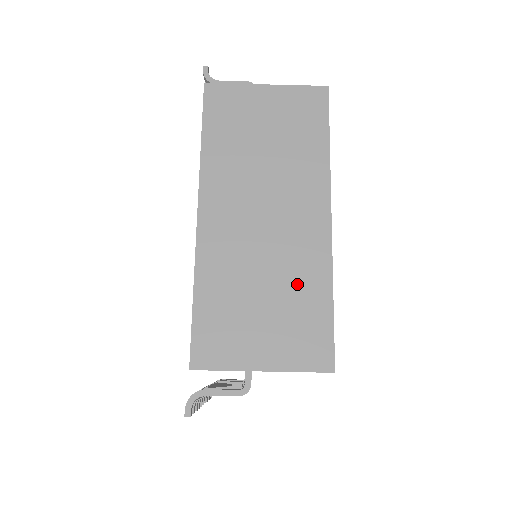
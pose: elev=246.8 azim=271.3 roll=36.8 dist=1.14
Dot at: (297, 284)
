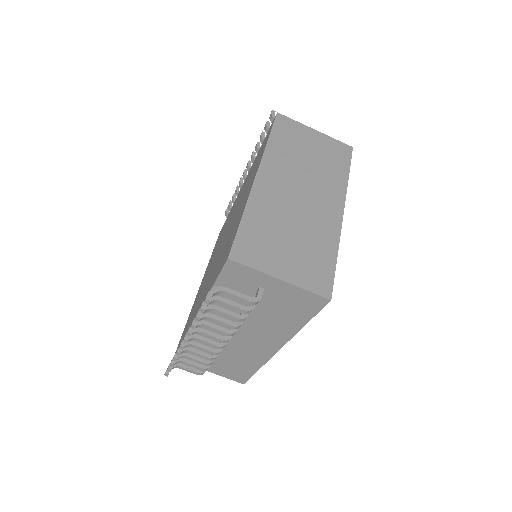
Dot at: (315, 239)
